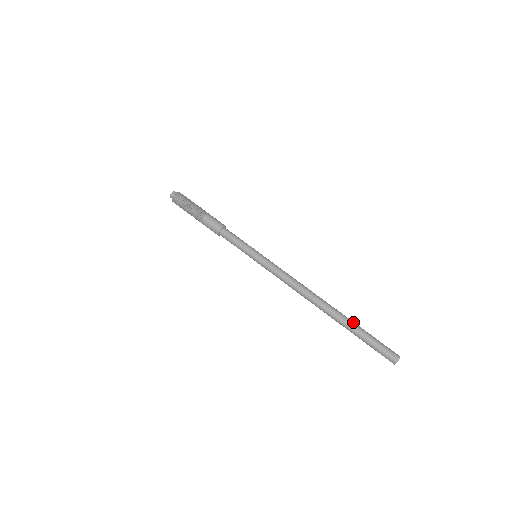
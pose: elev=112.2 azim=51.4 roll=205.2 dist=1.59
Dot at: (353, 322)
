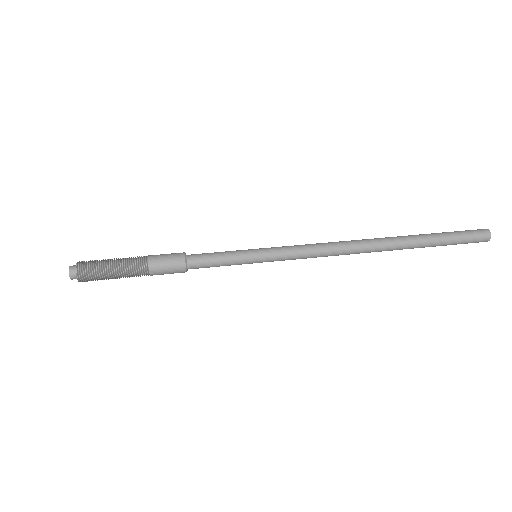
Dot at: (419, 234)
